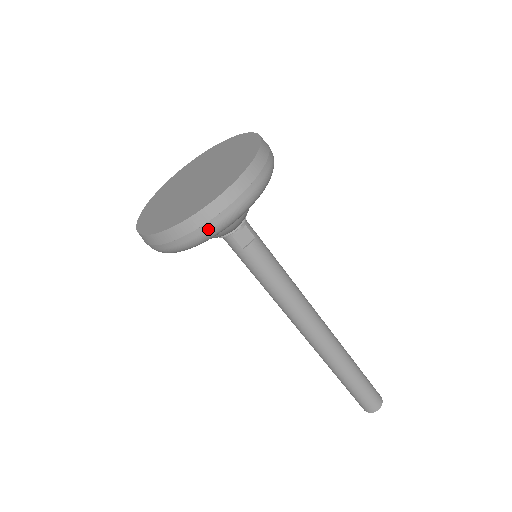
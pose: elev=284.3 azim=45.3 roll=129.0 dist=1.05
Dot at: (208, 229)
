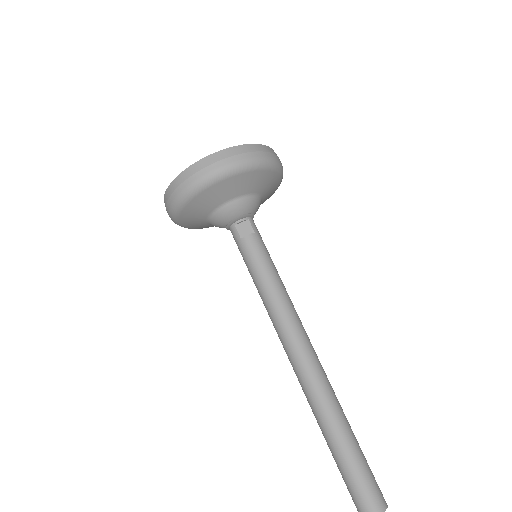
Dot at: (196, 179)
